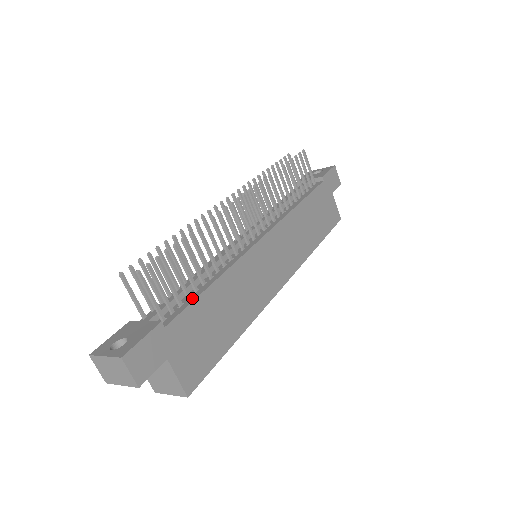
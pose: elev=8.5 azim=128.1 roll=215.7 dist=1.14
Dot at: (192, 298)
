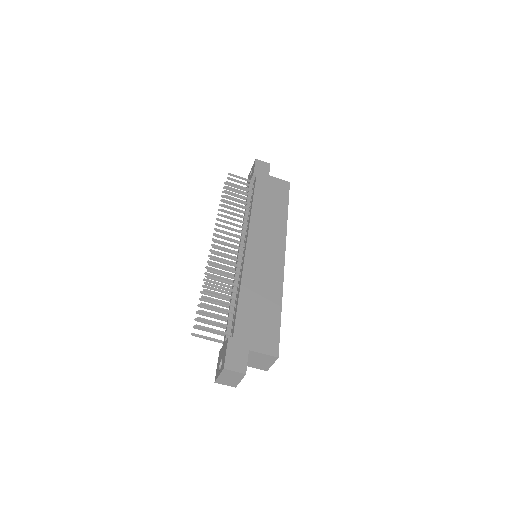
Dot at: (235, 312)
